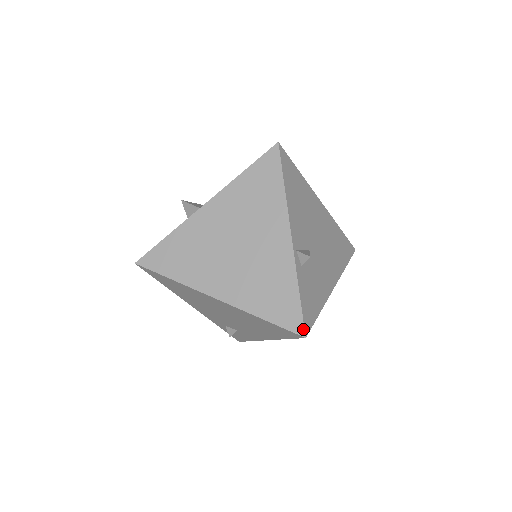
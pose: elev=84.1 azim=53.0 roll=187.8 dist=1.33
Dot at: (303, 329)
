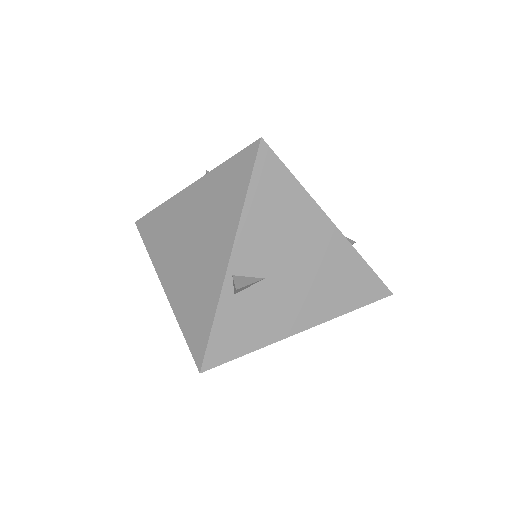
Dot at: (201, 363)
